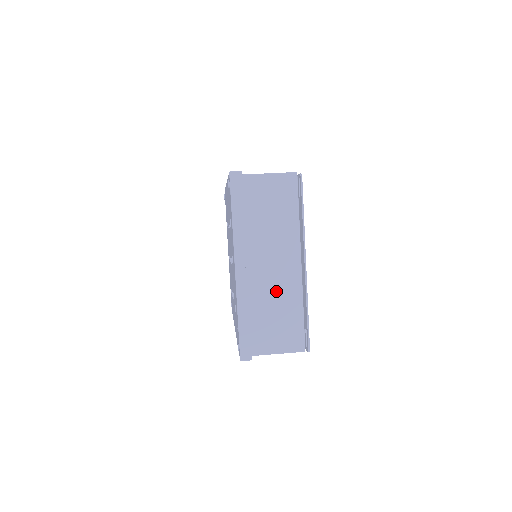
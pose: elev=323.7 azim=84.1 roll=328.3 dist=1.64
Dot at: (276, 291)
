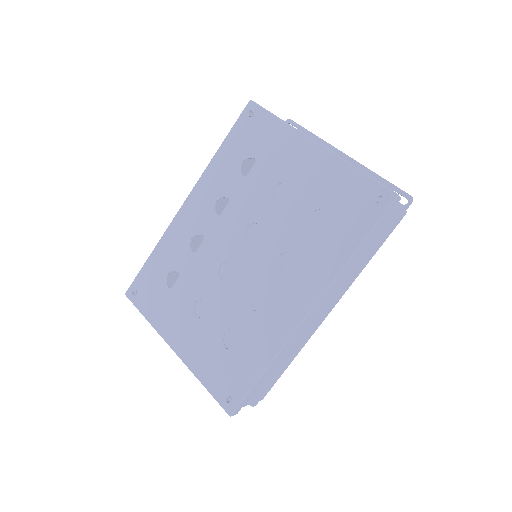
Dot at: occluded
